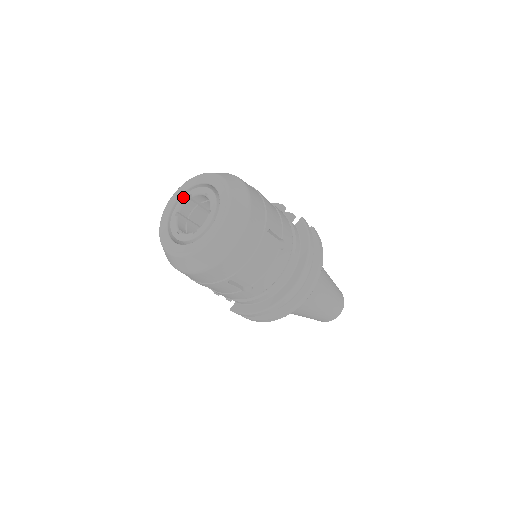
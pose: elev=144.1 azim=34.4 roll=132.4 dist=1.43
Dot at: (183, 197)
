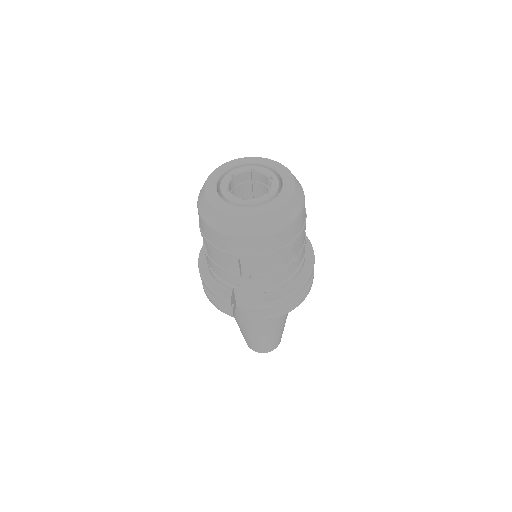
Dot at: (224, 178)
